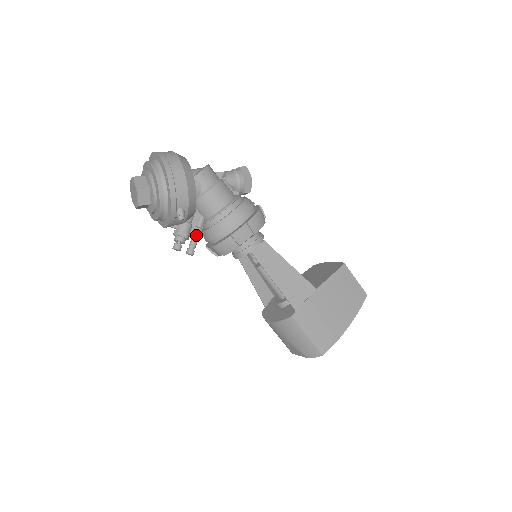
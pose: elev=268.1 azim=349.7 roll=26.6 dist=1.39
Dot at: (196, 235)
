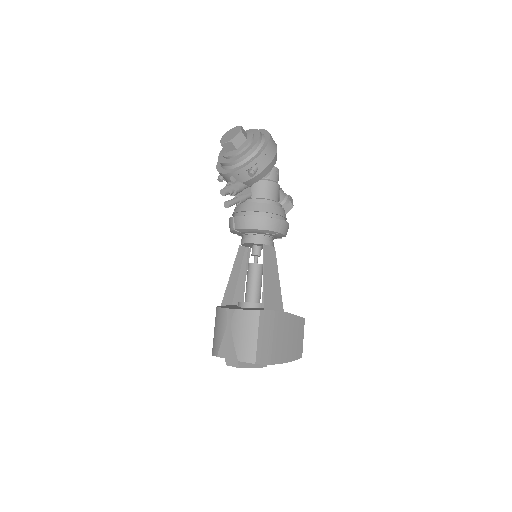
Dot at: (241, 198)
